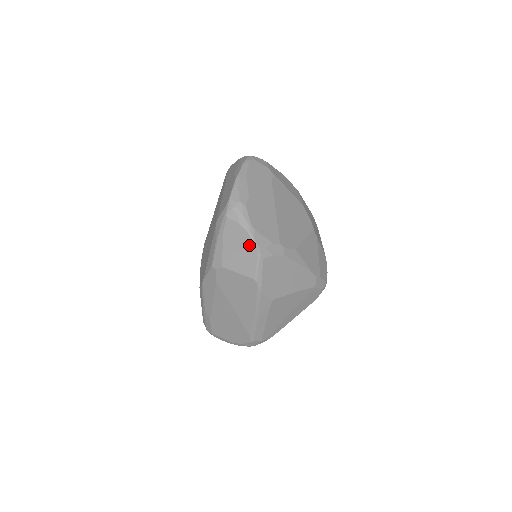
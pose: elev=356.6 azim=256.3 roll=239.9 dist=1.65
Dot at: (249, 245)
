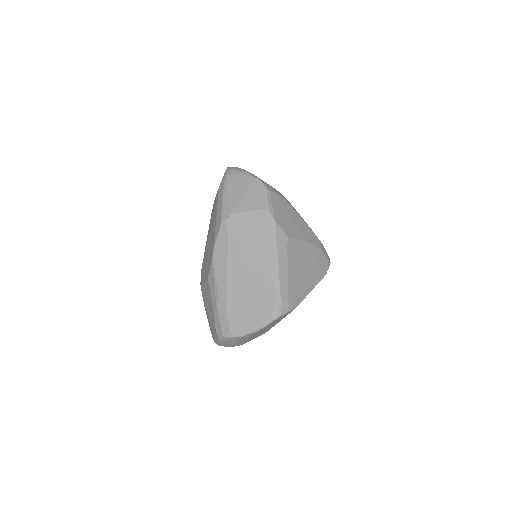
Dot at: (254, 184)
